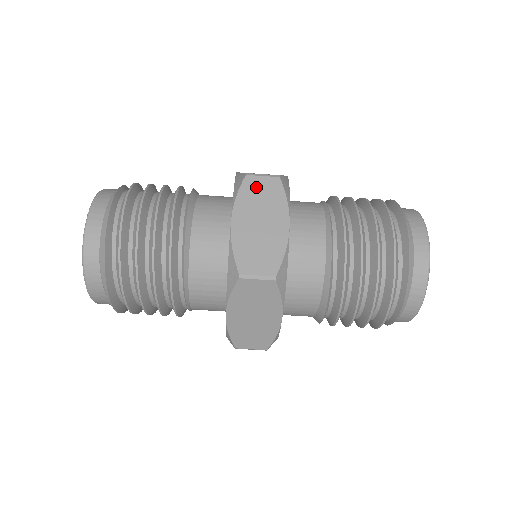
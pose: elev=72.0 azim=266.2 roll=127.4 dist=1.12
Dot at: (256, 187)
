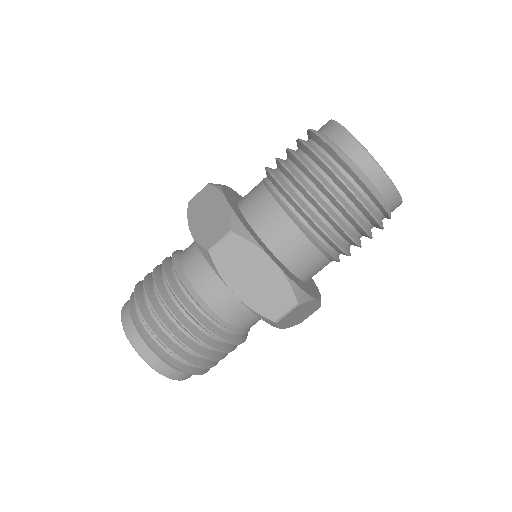
Dot at: (225, 256)
